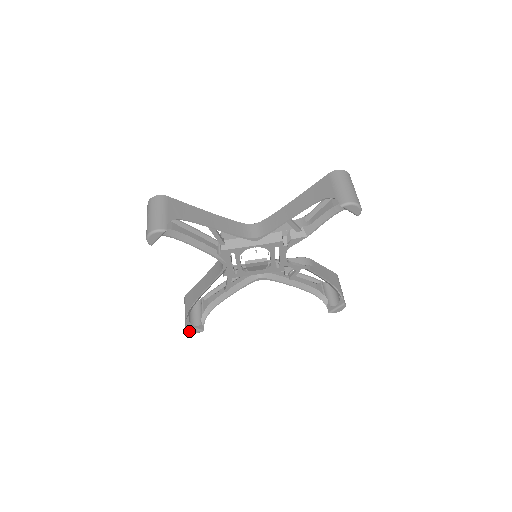
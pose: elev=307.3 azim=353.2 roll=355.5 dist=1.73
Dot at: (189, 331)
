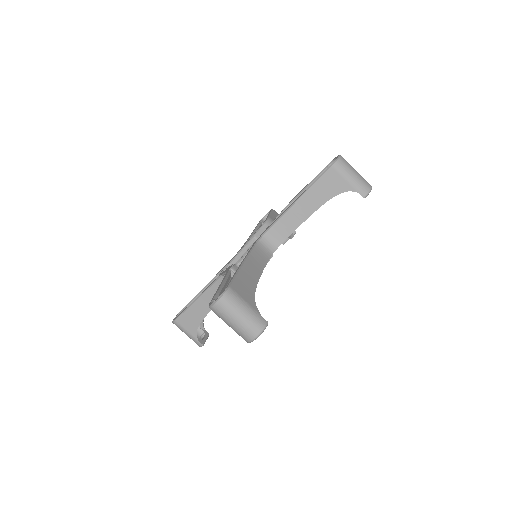
Dot at: occluded
